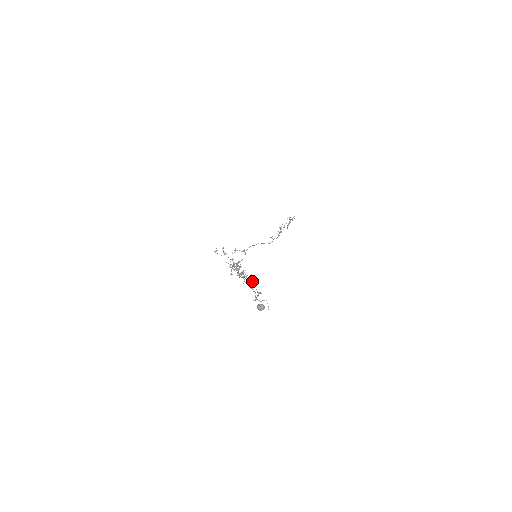
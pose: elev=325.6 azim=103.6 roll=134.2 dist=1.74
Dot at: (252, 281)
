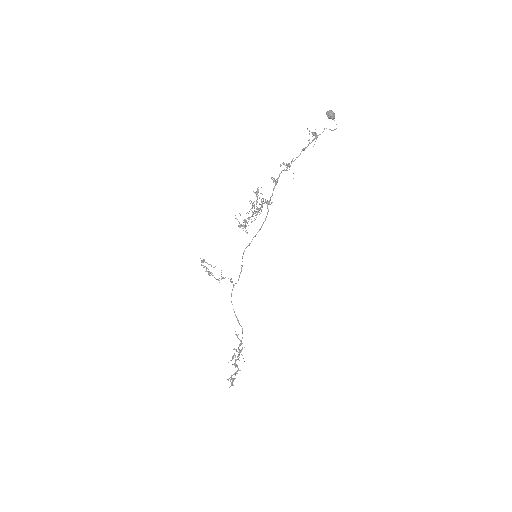
Dot at: occluded
